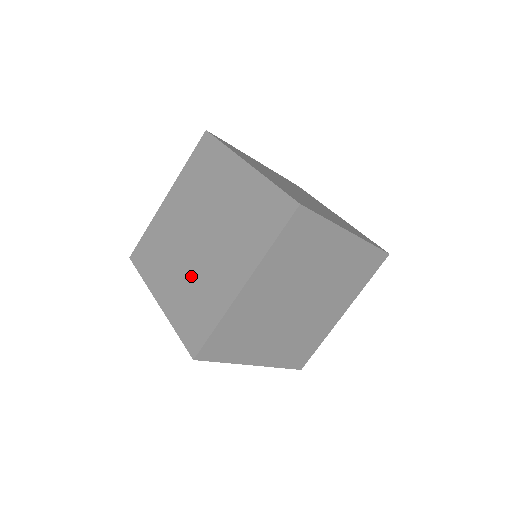
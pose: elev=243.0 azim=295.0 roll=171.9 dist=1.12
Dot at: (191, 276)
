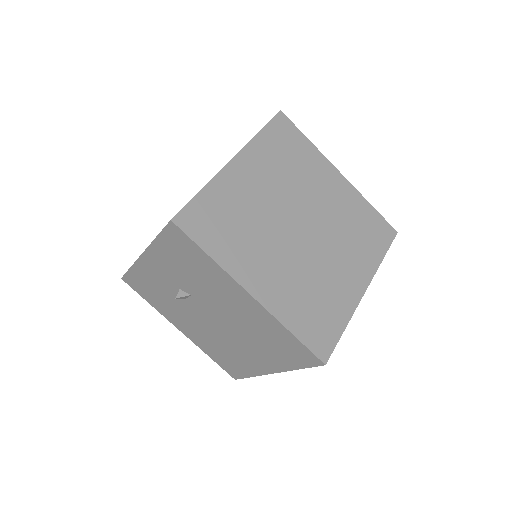
Dot at: (300, 270)
